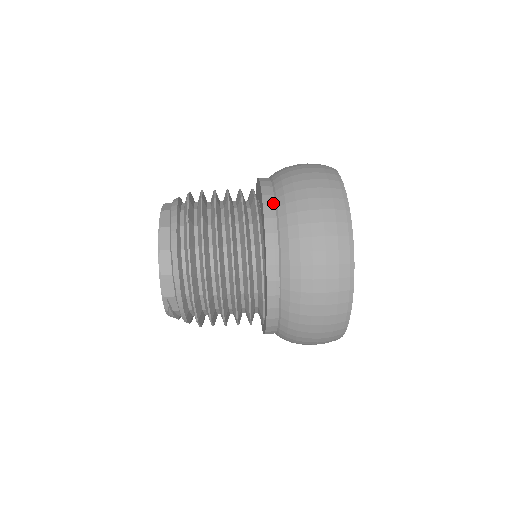
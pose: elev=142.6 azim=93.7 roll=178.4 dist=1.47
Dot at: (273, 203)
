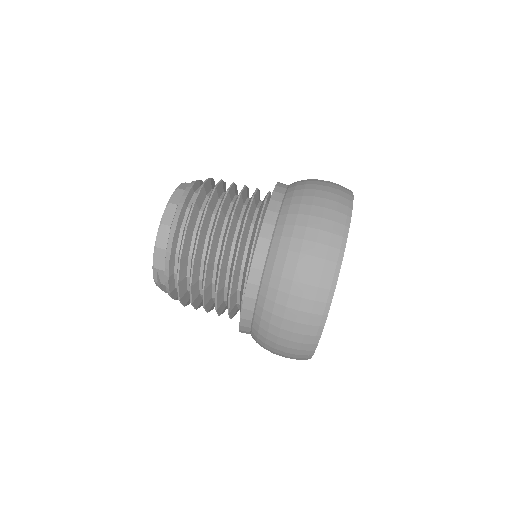
Dot at: (277, 210)
